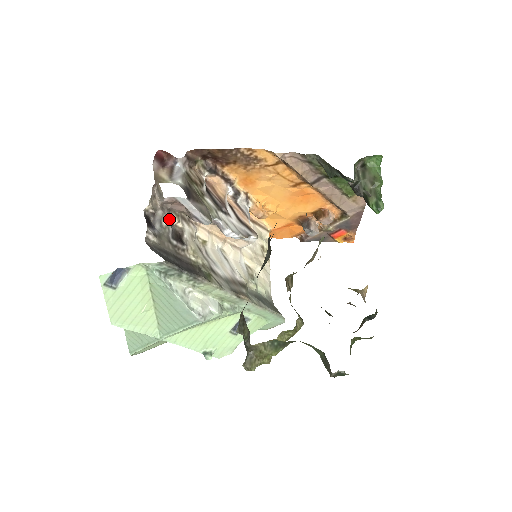
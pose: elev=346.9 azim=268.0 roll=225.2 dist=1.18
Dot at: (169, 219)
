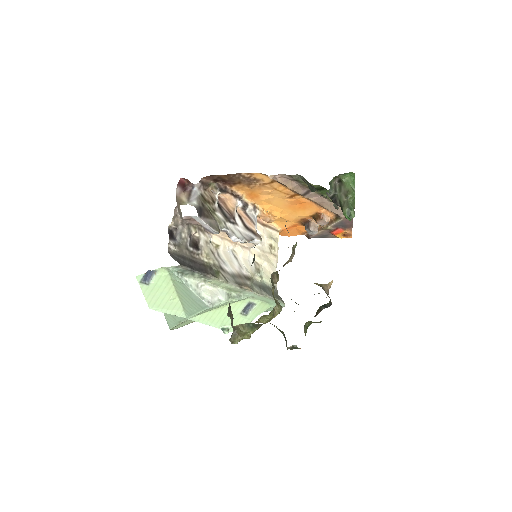
Dot at: (188, 231)
